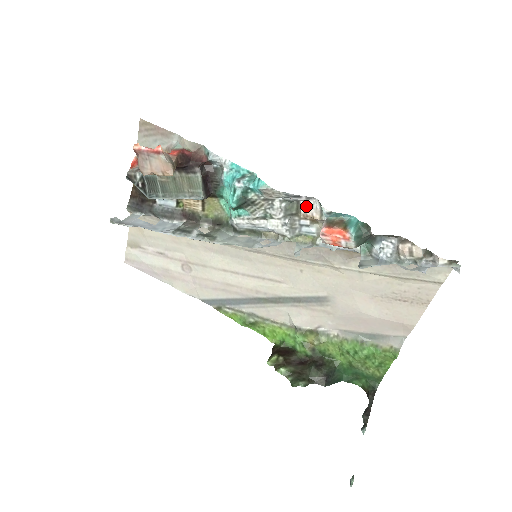
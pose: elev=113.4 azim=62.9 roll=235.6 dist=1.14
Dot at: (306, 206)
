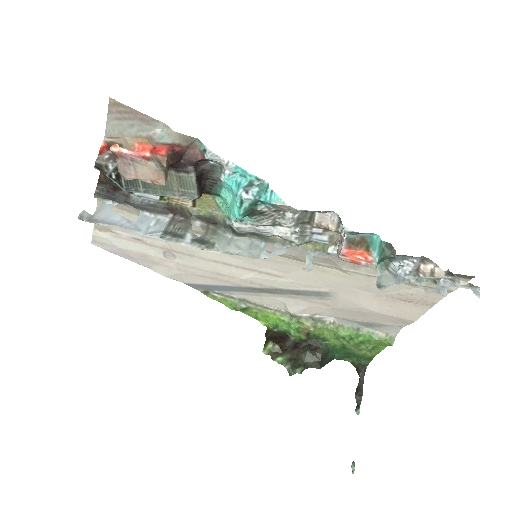
Dot at: (322, 217)
